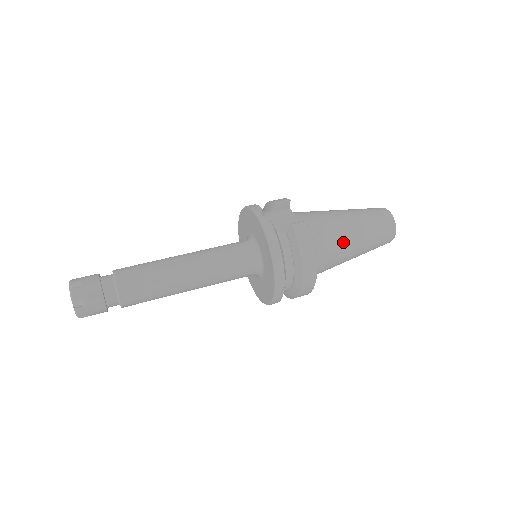
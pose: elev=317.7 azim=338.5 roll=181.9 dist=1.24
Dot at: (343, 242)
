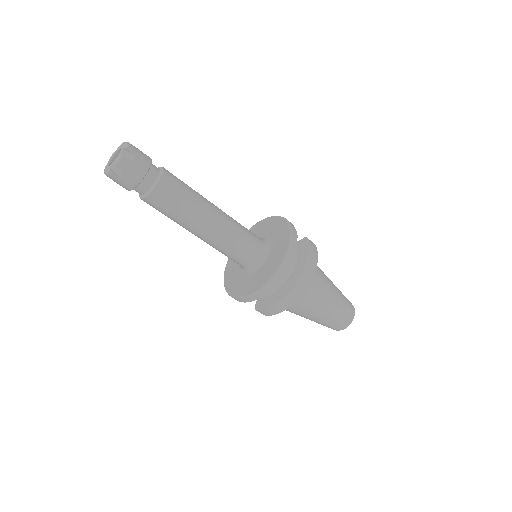
Dot at: (325, 288)
